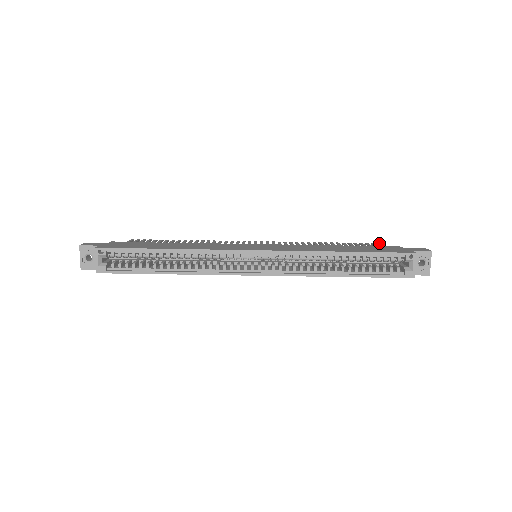
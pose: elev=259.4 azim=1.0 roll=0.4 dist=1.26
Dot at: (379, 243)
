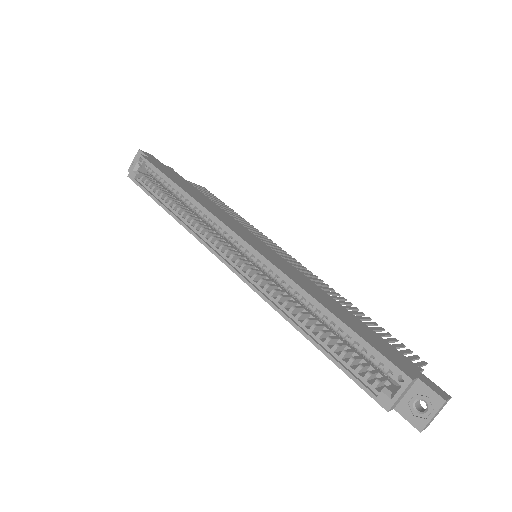
Dot at: (426, 362)
